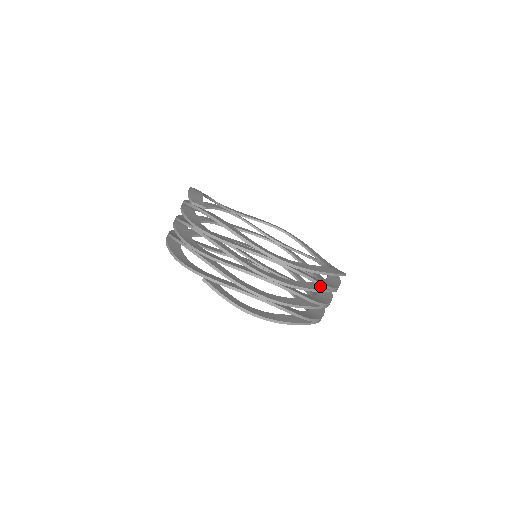
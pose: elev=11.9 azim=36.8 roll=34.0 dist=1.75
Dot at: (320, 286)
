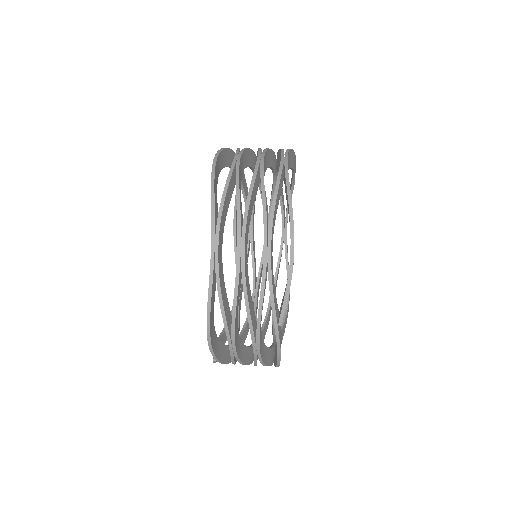
Dot at: (270, 313)
